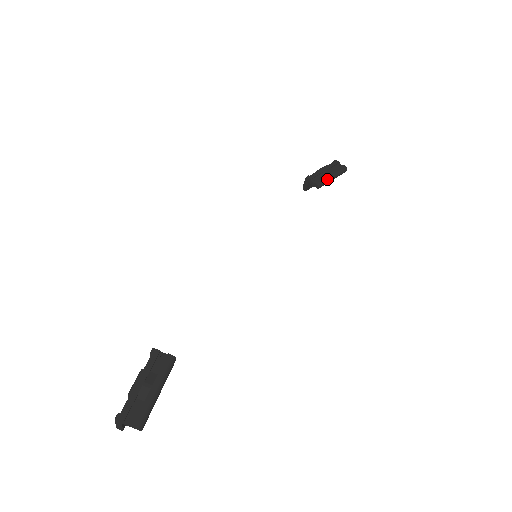
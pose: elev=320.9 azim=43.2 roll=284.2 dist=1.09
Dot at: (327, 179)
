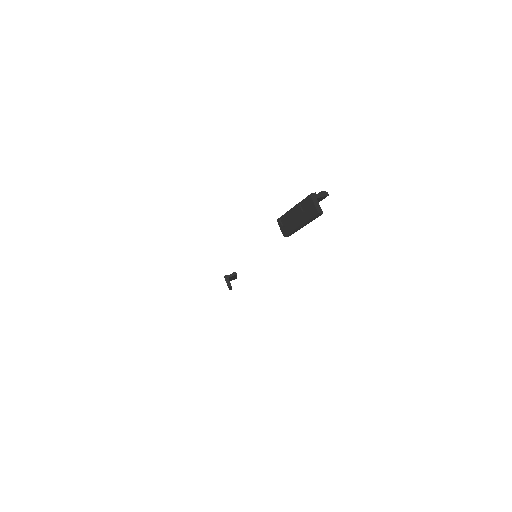
Dot at: occluded
